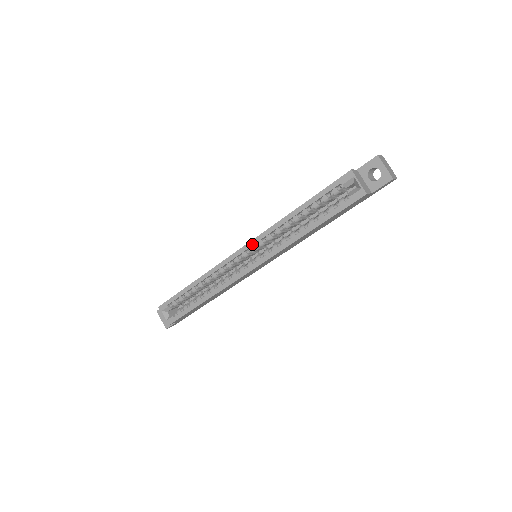
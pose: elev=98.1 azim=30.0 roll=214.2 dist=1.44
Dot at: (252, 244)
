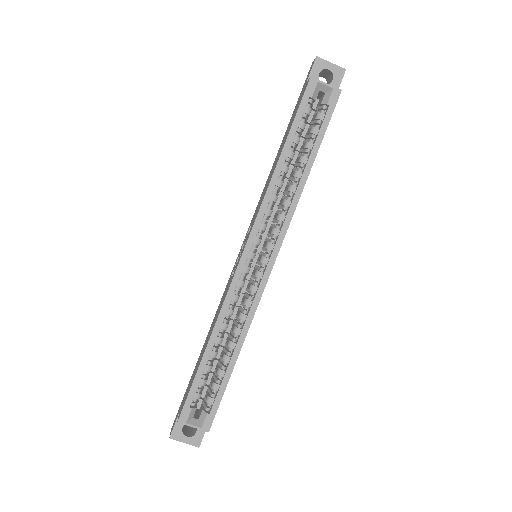
Dot at: (254, 235)
